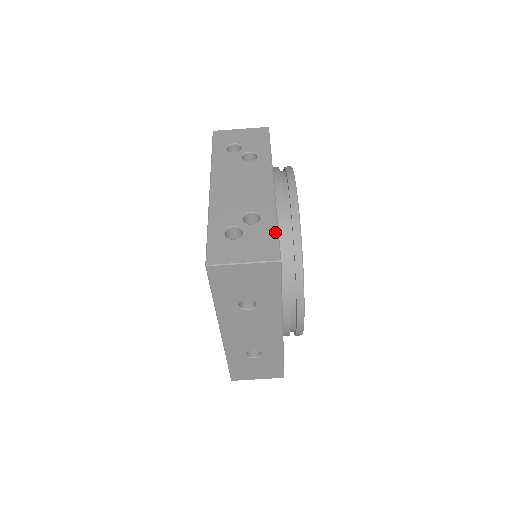
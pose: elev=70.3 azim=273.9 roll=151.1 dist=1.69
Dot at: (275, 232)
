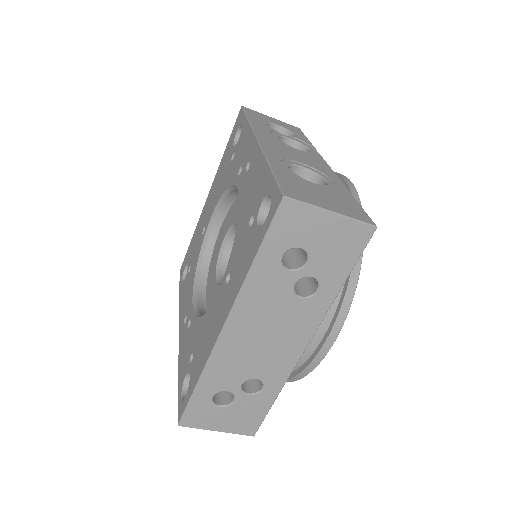
Dot at: (267, 409)
